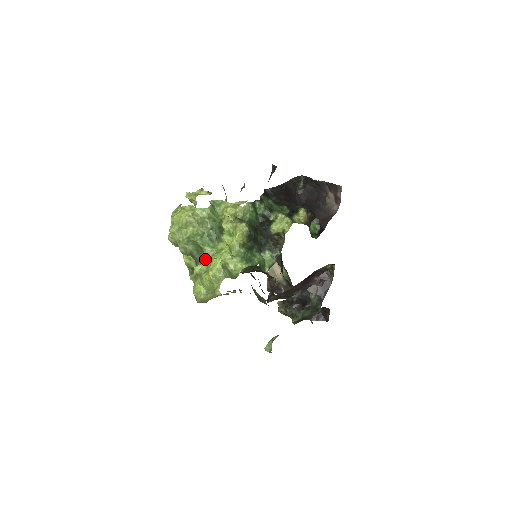
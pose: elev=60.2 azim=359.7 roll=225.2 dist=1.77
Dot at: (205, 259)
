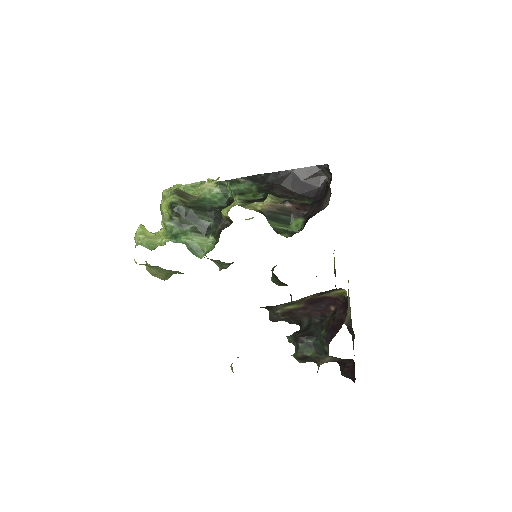
Dot at: occluded
